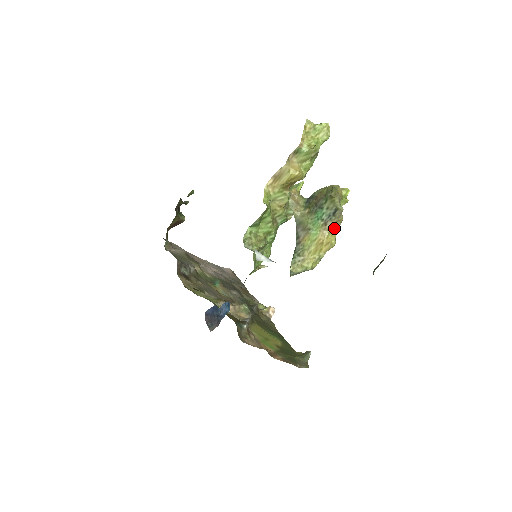
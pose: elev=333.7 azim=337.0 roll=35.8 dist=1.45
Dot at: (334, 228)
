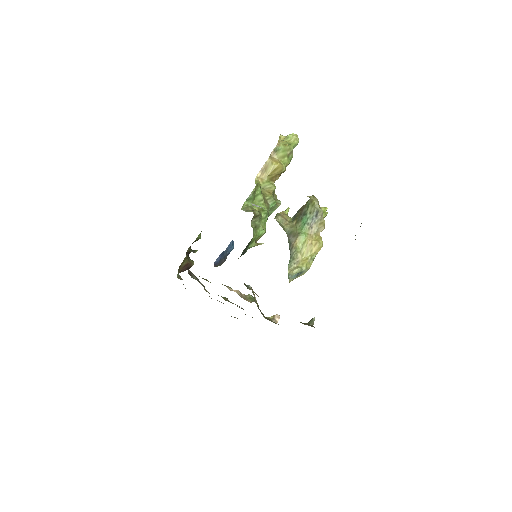
Dot at: (319, 232)
